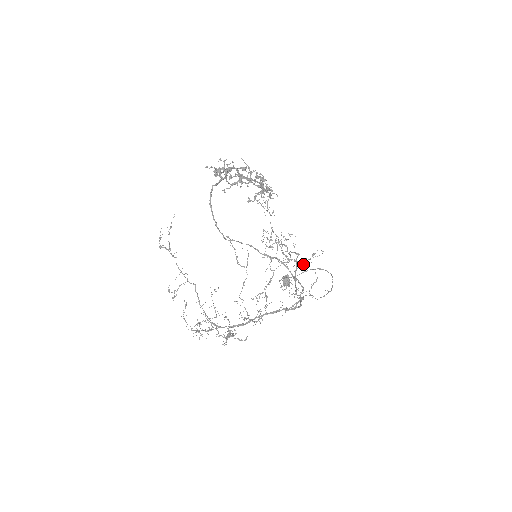
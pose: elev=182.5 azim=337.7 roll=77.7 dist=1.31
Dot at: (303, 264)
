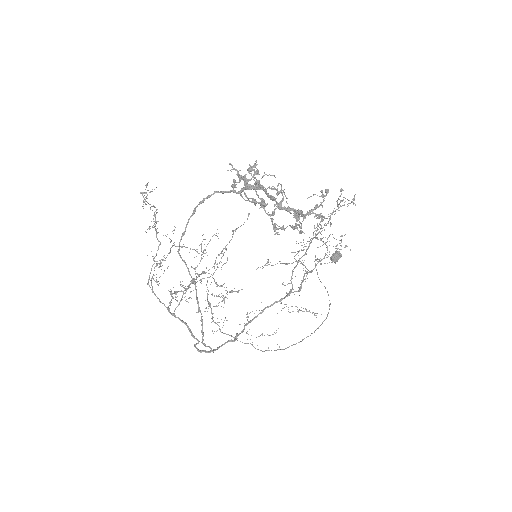
Dot at: (284, 307)
